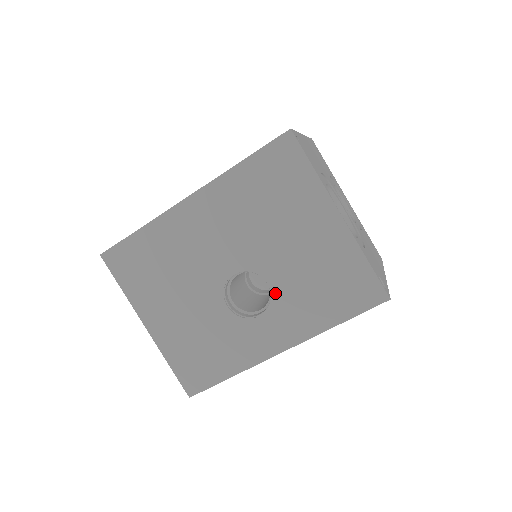
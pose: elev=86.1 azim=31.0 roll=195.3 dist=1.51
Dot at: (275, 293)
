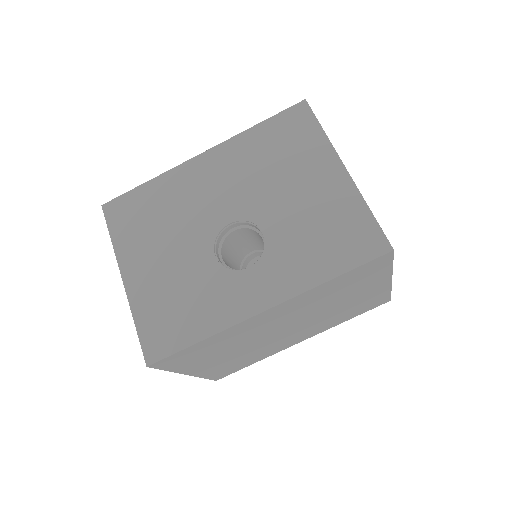
Dot at: (269, 243)
